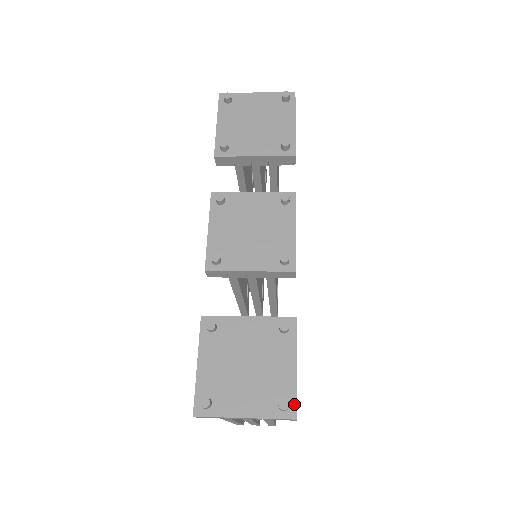
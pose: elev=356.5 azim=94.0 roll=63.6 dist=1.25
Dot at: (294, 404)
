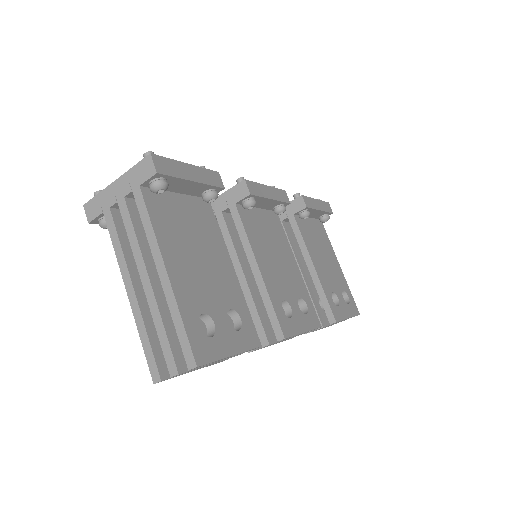
Dot at: (160, 158)
